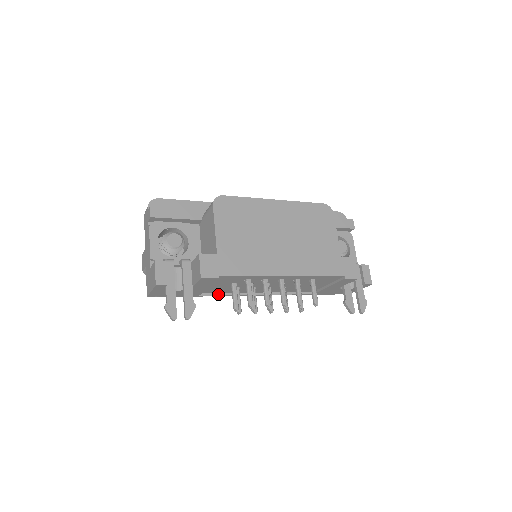
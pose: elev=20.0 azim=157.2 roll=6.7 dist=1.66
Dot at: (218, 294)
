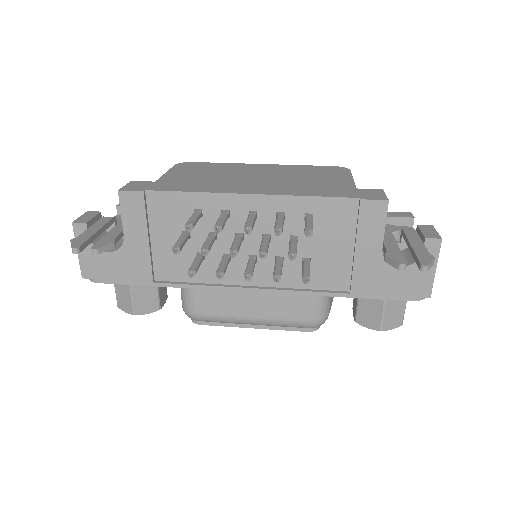
Dot at: (183, 283)
